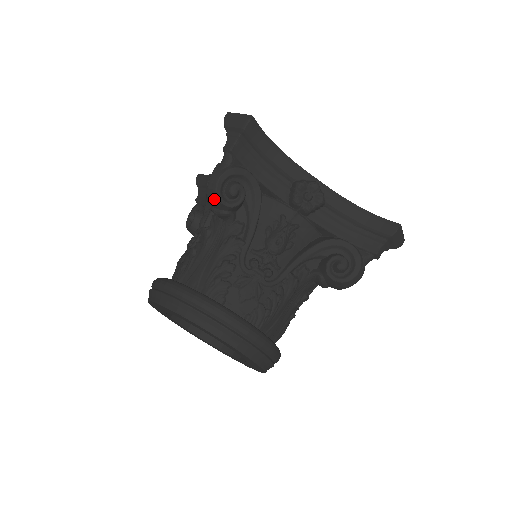
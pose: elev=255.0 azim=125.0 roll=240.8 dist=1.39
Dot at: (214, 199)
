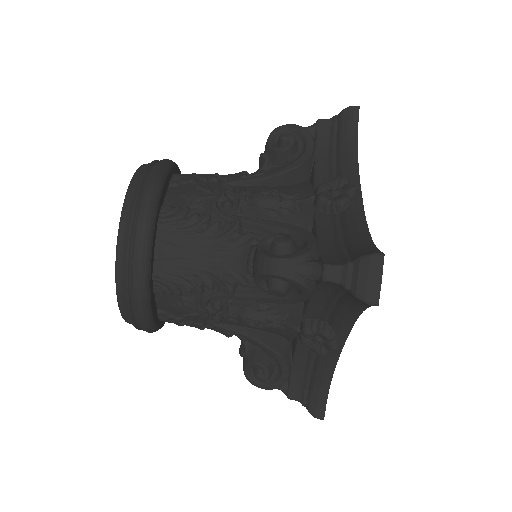
Dot at: occluded
